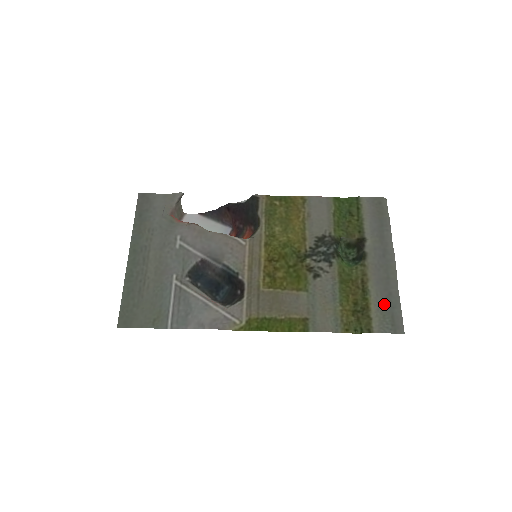
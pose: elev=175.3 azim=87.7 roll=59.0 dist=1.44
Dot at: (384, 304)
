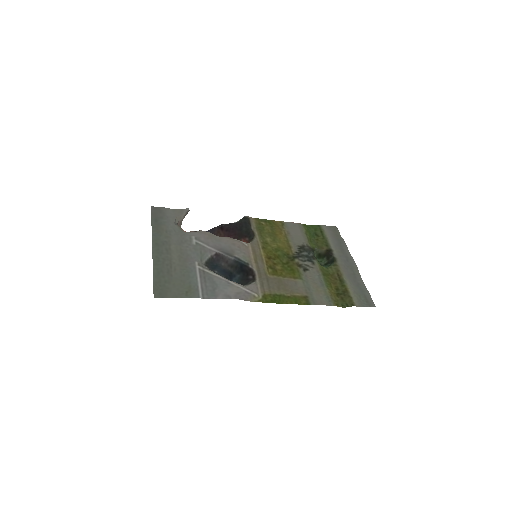
Dot at: (357, 289)
